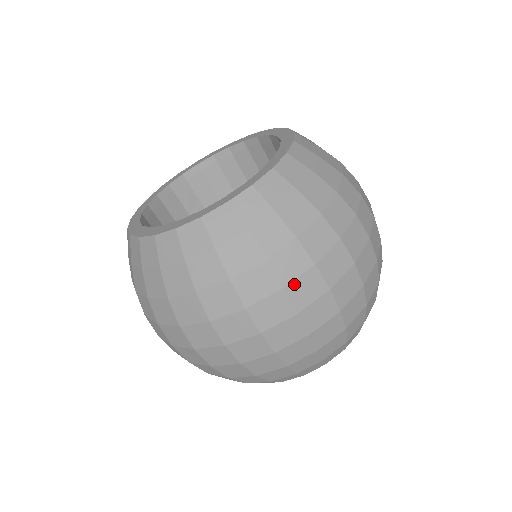
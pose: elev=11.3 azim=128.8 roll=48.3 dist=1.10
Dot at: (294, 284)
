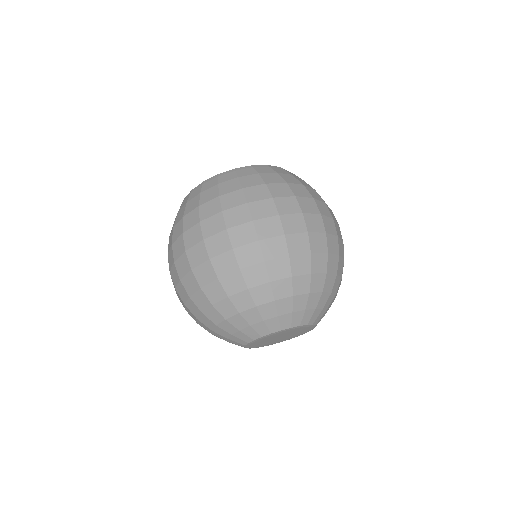
Dot at: (207, 221)
